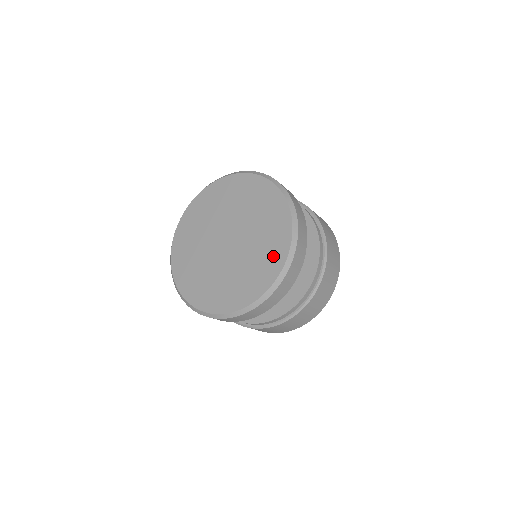
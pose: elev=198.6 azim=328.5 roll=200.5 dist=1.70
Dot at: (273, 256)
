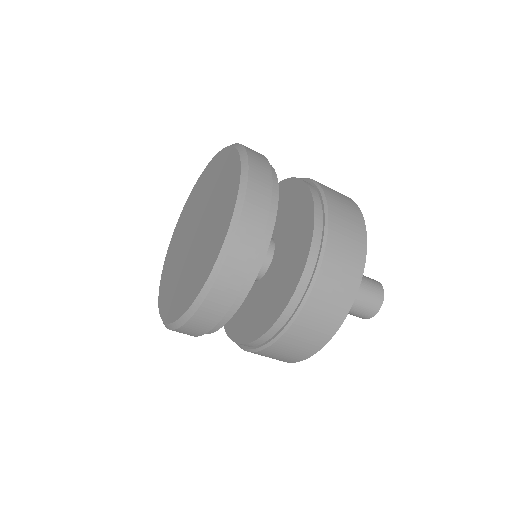
Dot at: (207, 261)
